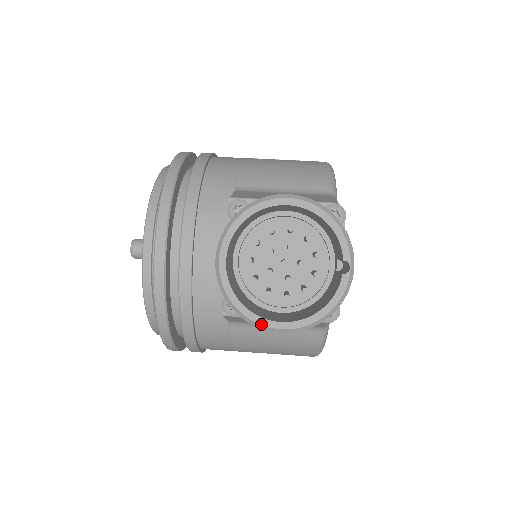
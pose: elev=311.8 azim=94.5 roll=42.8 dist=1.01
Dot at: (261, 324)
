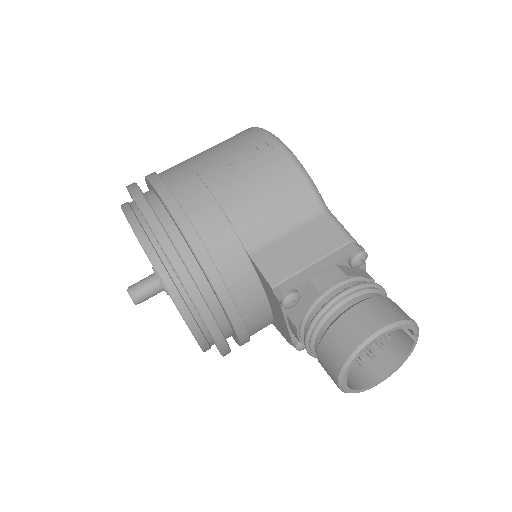
Dot at: occluded
